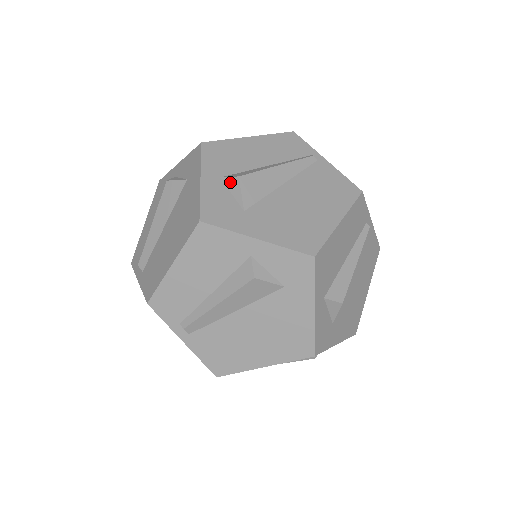
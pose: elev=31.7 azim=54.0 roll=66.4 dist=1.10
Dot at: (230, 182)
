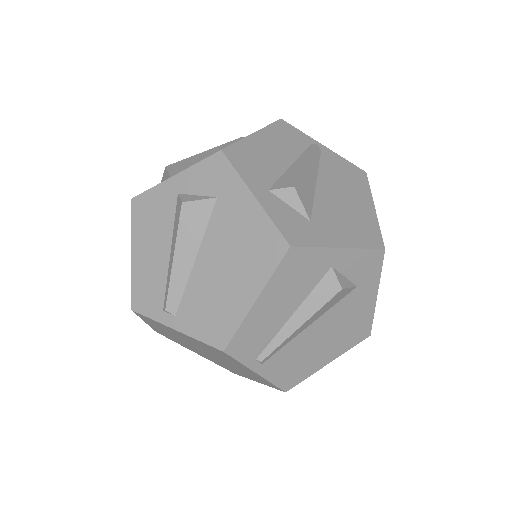
Dot at: (163, 176)
